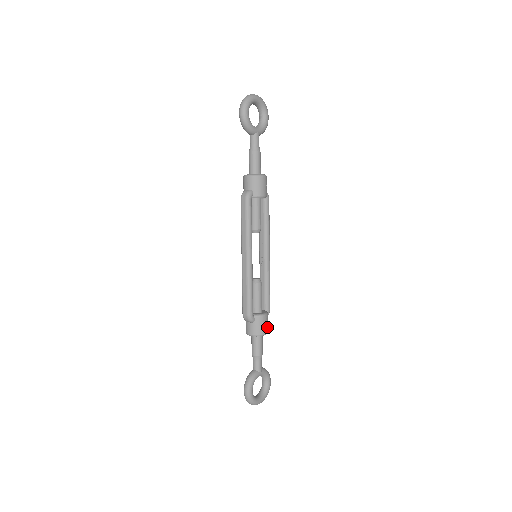
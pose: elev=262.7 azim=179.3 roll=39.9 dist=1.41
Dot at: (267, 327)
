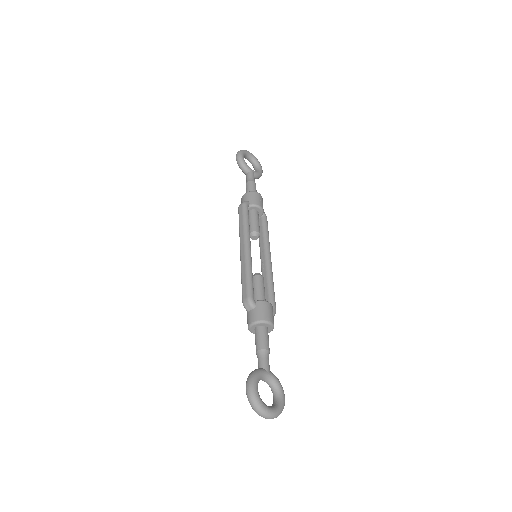
Dot at: (272, 317)
